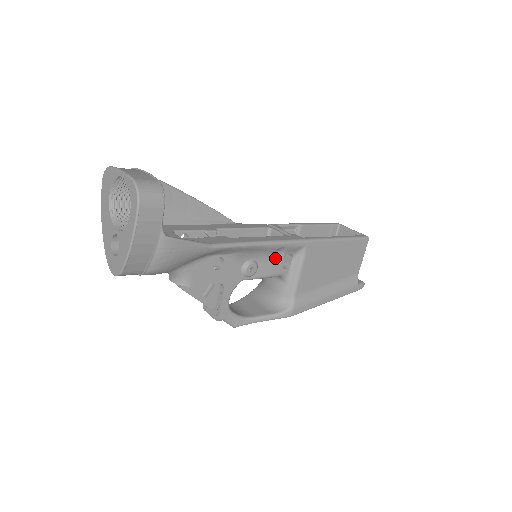
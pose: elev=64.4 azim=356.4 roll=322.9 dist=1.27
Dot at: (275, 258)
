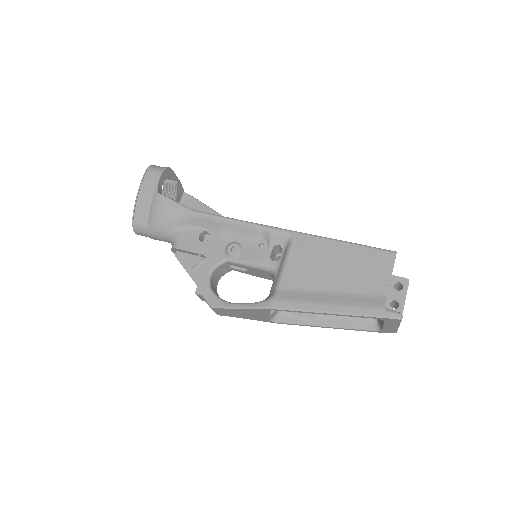
Dot at: (263, 248)
